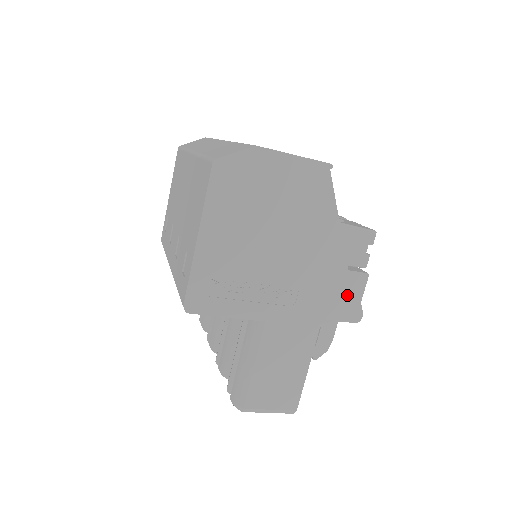
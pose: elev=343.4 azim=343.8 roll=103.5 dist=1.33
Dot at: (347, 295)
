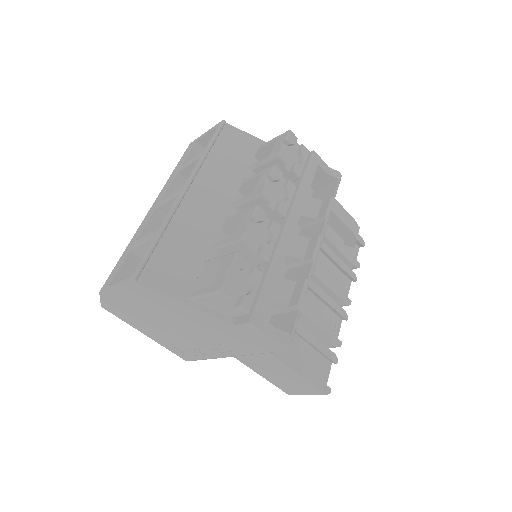
Dot at: (256, 338)
